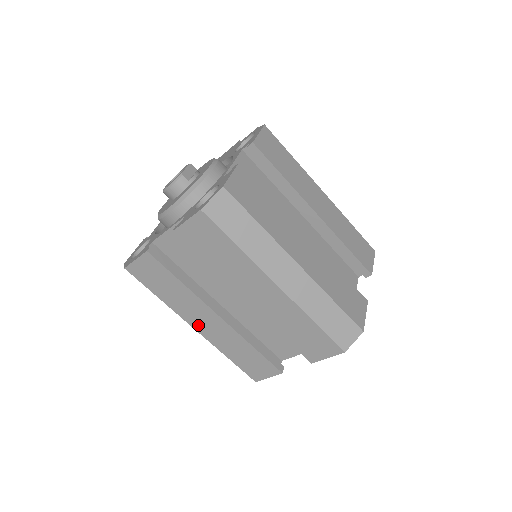
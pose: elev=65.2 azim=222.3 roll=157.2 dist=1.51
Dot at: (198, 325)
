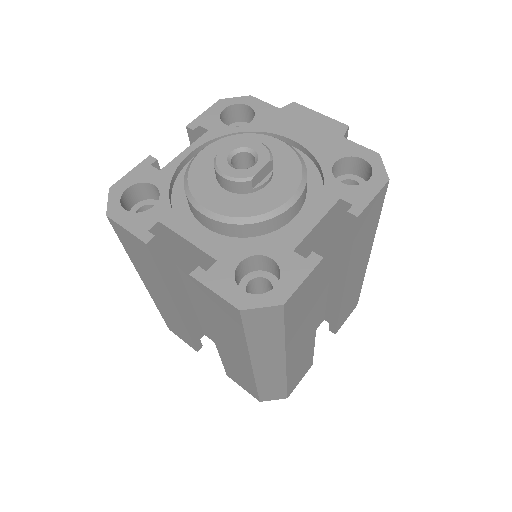
Dot at: (150, 288)
